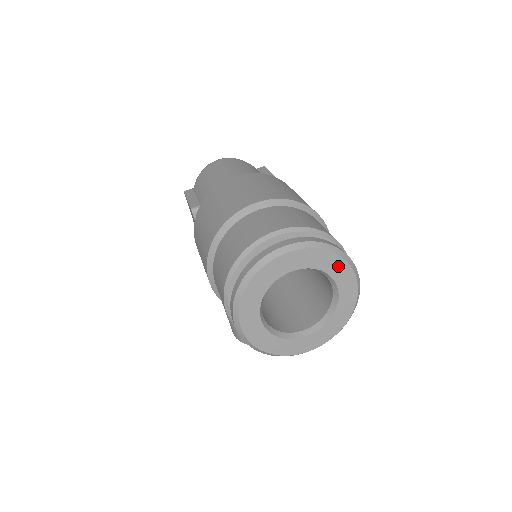
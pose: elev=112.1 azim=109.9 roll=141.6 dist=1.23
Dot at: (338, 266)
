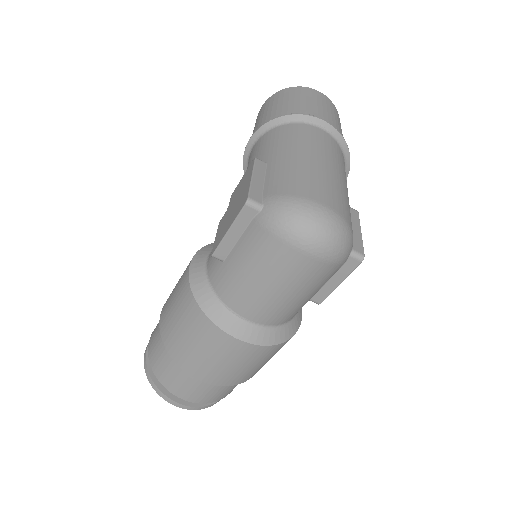
Dot at: occluded
